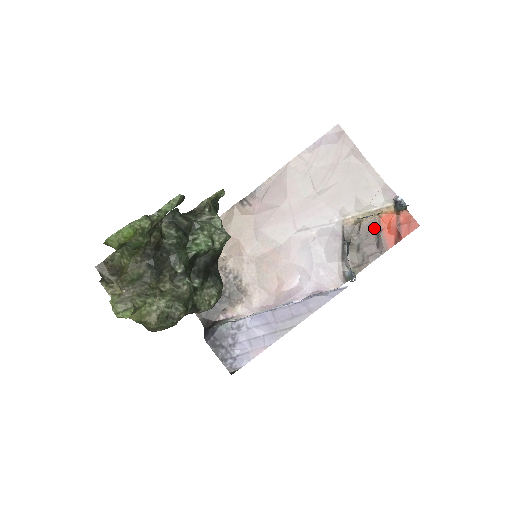
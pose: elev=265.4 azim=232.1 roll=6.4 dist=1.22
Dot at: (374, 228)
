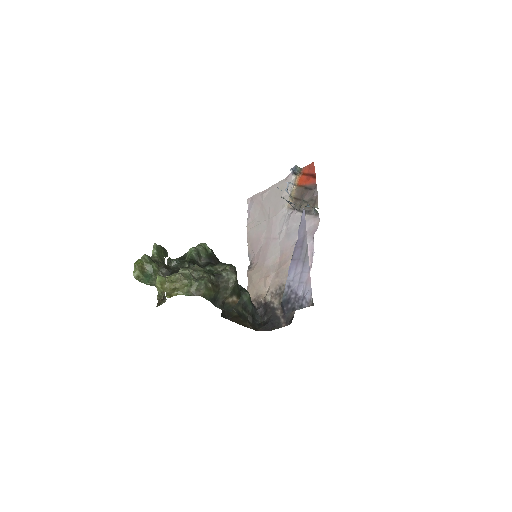
Dot at: (301, 190)
